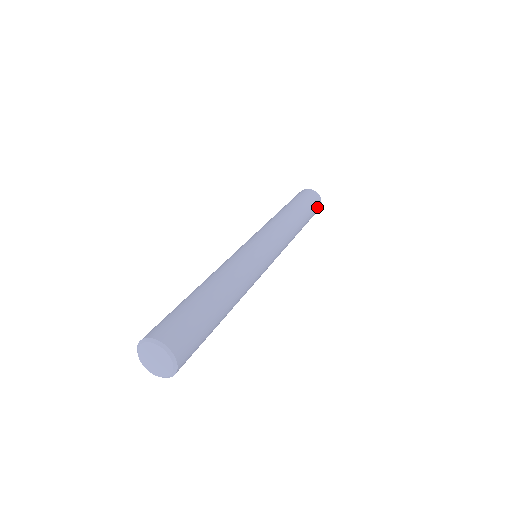
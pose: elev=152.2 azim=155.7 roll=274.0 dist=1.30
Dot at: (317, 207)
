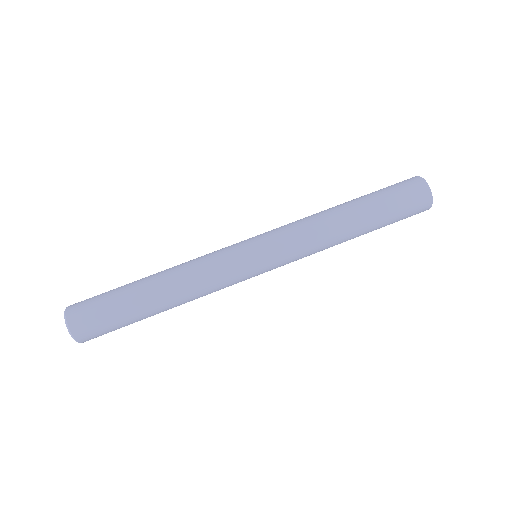
Dot at: occluded
